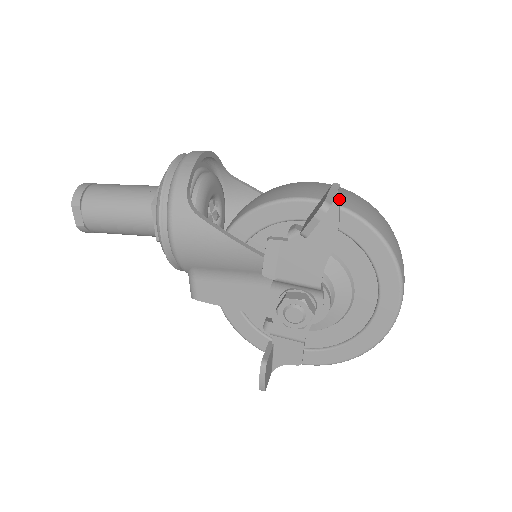
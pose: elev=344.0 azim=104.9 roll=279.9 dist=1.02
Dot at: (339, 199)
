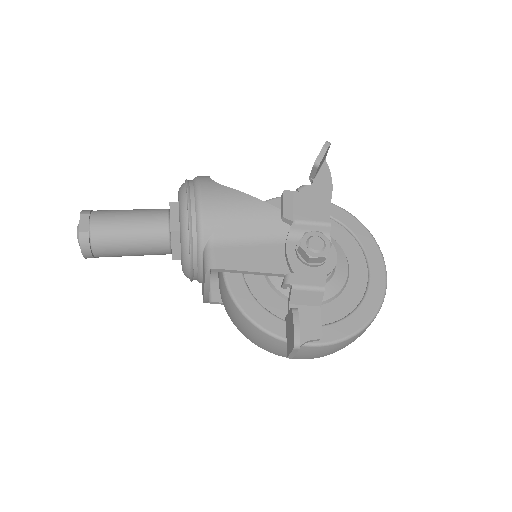
Dot at: occluded
